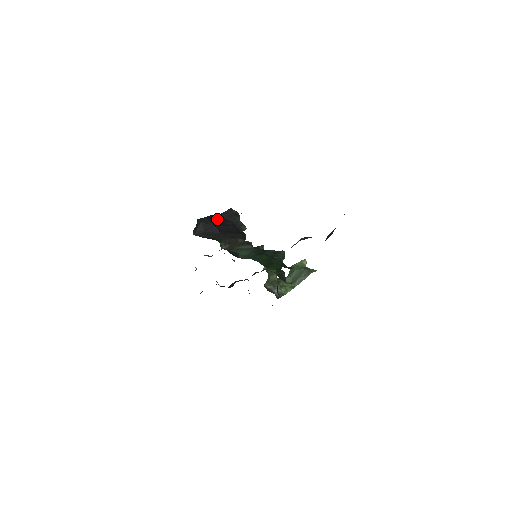
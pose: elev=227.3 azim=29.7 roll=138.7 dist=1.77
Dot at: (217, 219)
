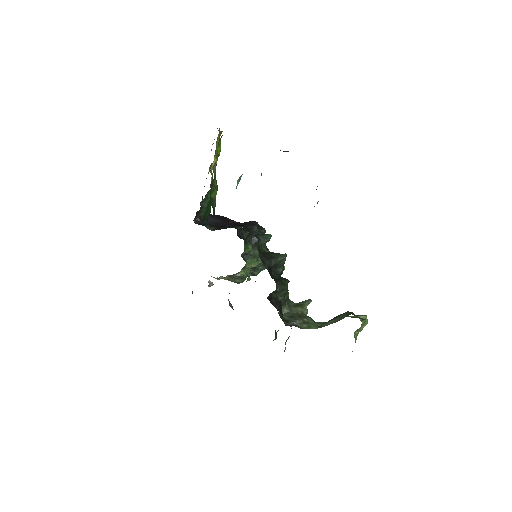
Dot at: (231, 222)
